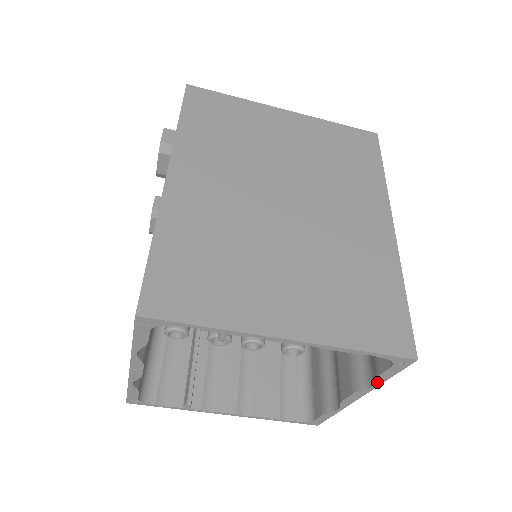
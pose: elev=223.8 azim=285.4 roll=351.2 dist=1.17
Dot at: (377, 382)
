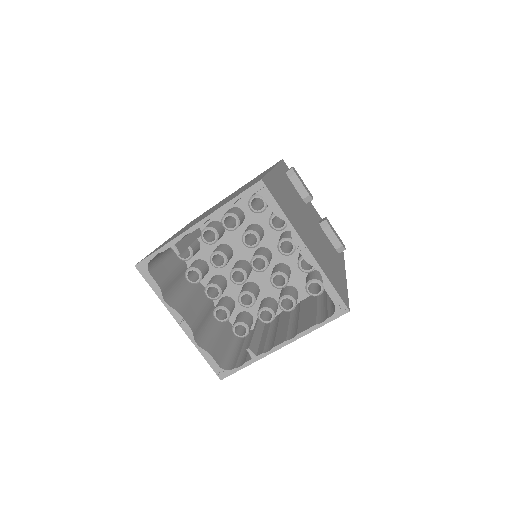
Dot at: (283, 219)
